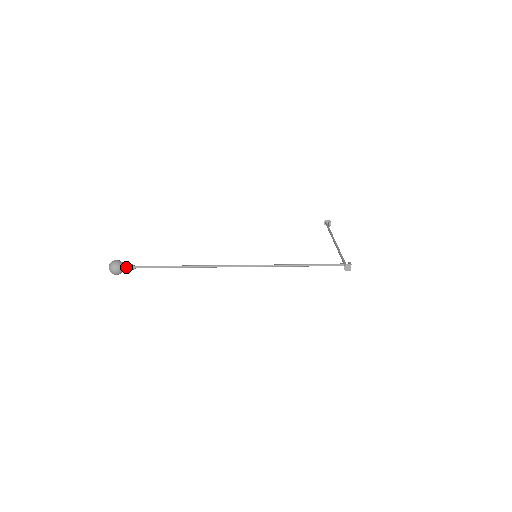
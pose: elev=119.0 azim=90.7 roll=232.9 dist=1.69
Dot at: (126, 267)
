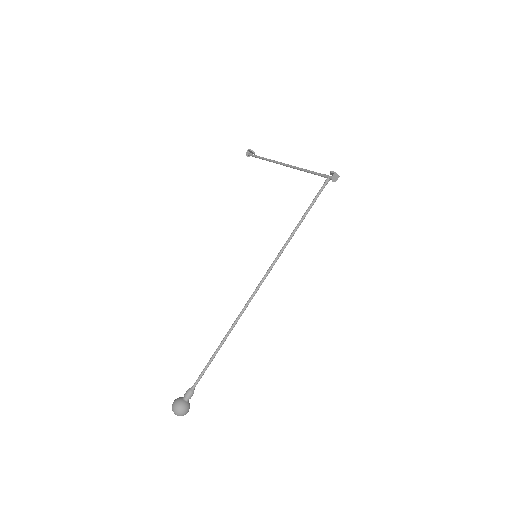
Dot at: (188, 398)
